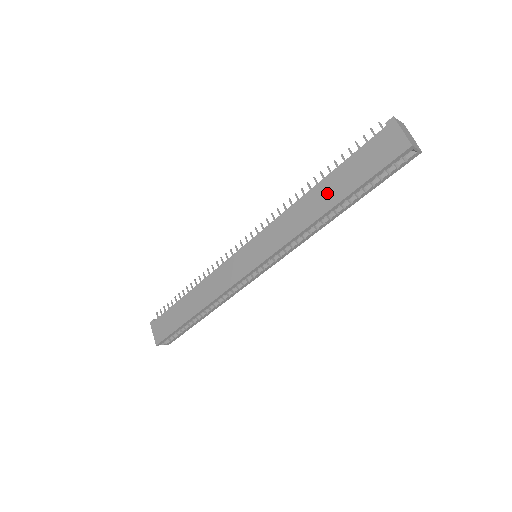
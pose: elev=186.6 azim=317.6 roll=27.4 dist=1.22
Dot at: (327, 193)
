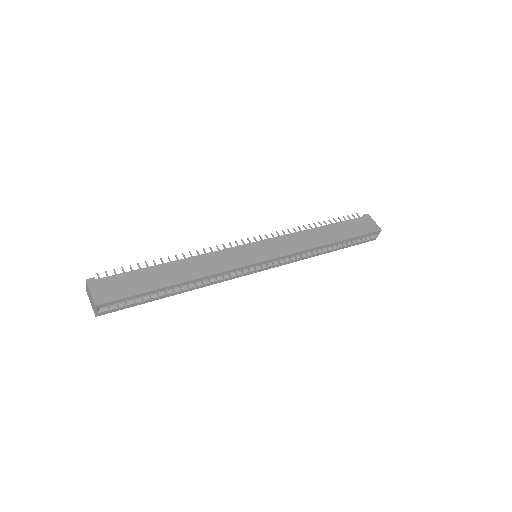
Dot at: (329, 233)
